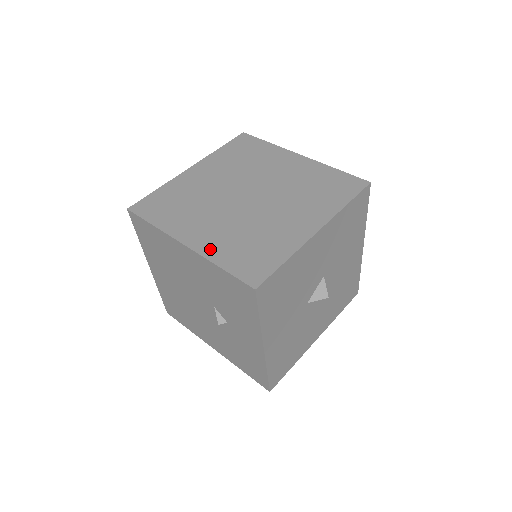
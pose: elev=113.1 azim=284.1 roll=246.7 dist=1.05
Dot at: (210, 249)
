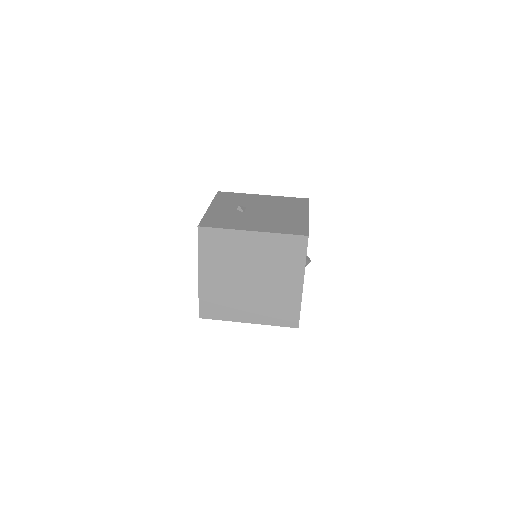
Dot at: (262, 320)
